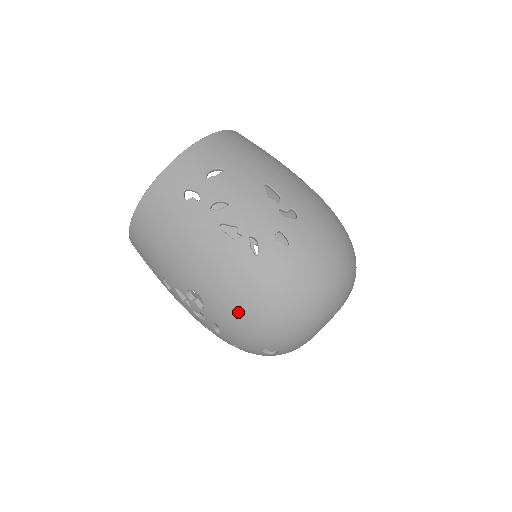
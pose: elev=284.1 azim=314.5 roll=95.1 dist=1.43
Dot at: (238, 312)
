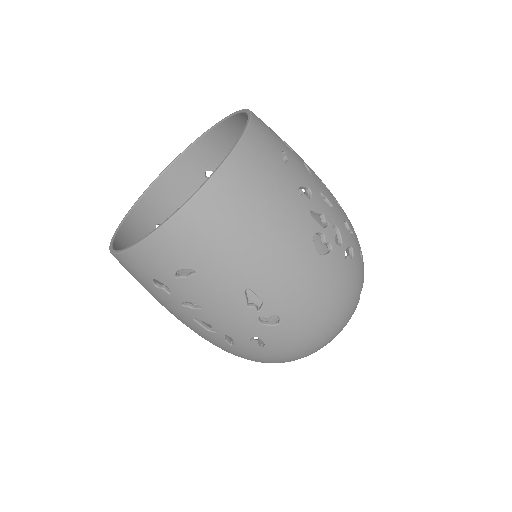
Dot at: occluded
